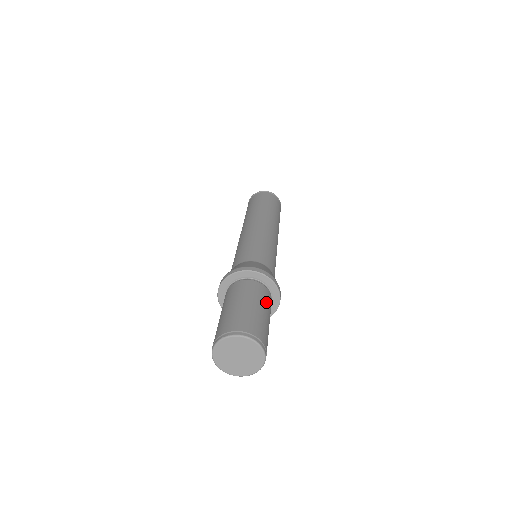
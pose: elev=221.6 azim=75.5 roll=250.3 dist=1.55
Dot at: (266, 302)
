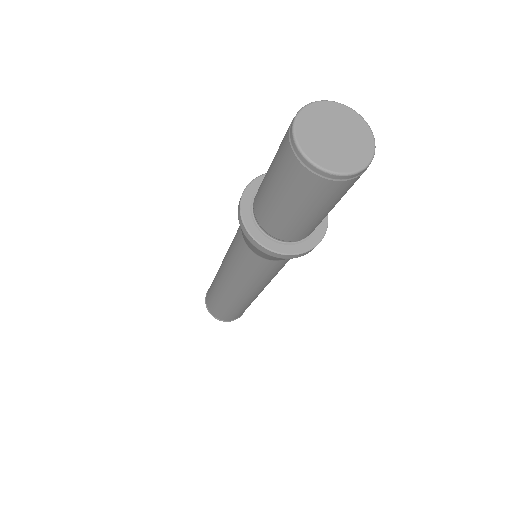
Dot at: occluded
